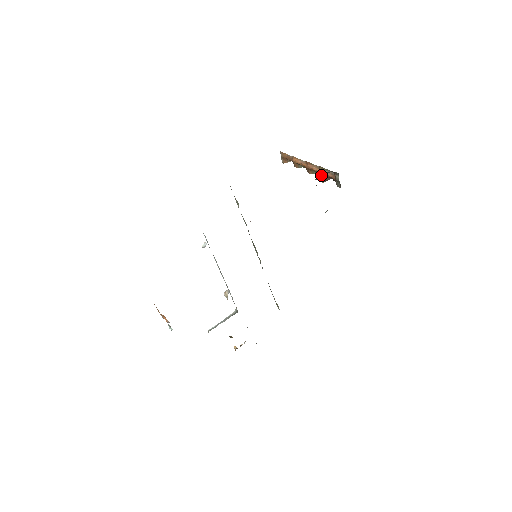
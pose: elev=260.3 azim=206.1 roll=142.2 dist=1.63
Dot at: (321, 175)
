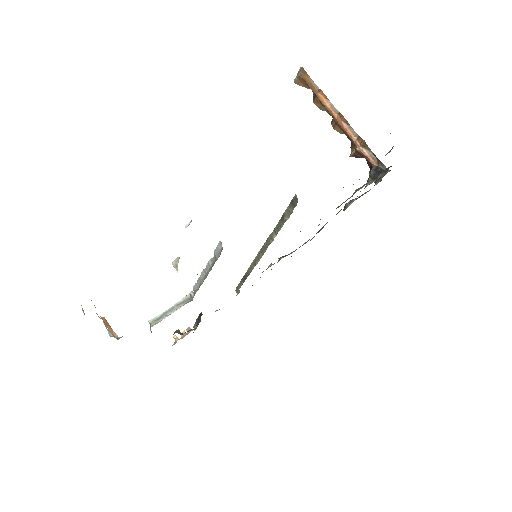
Dot at: (376, 174)
